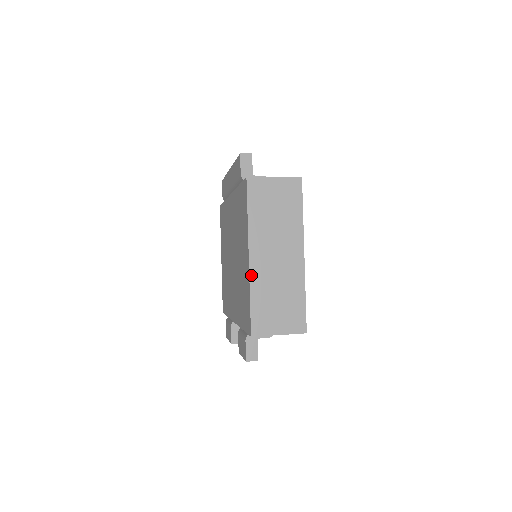
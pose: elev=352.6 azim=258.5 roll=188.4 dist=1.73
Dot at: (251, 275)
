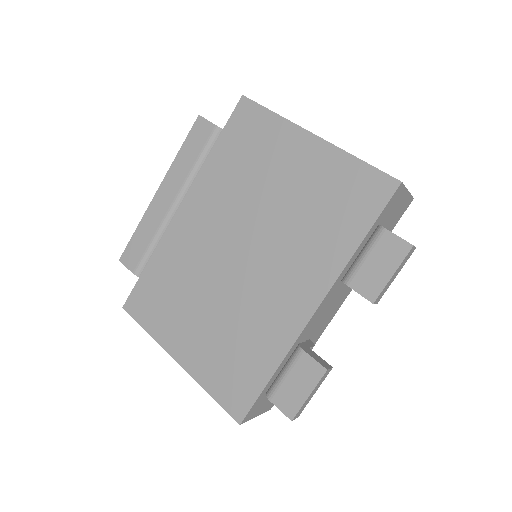
Dot at: (334, 145)
